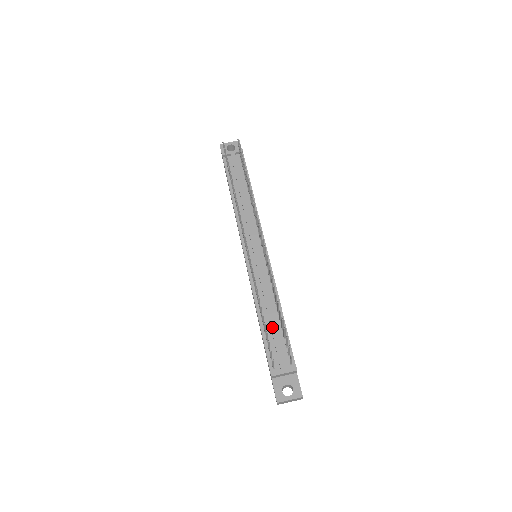
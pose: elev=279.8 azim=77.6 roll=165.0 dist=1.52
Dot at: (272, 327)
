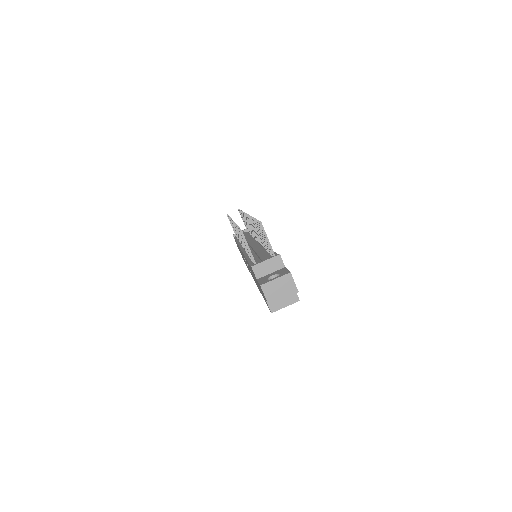
Dot at: (258, 253)
